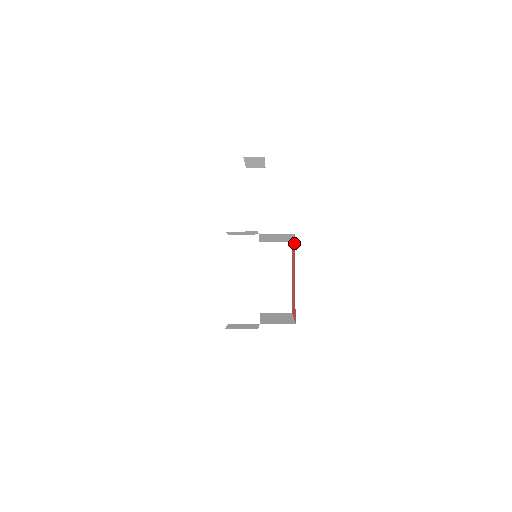
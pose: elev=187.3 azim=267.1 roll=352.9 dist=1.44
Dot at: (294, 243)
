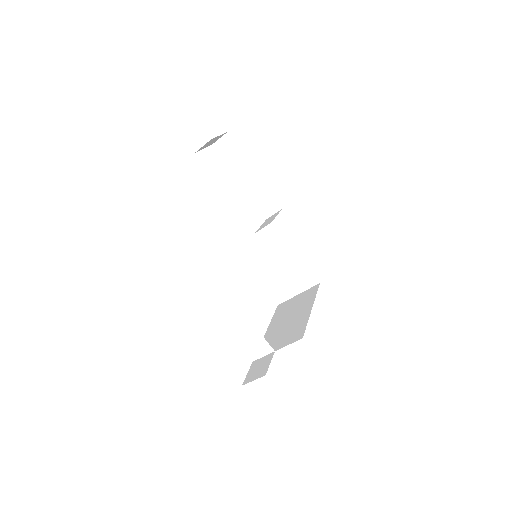
Dot at: occluded
